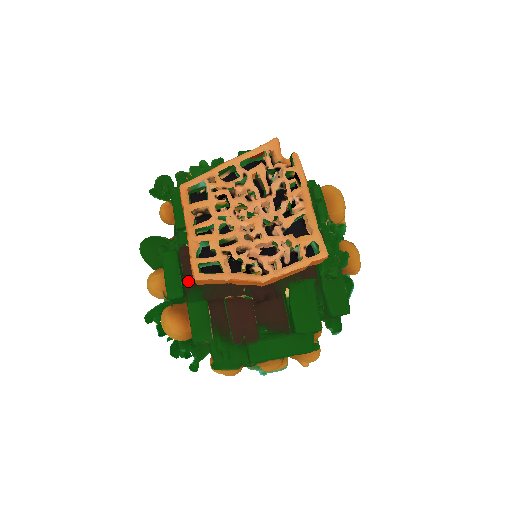
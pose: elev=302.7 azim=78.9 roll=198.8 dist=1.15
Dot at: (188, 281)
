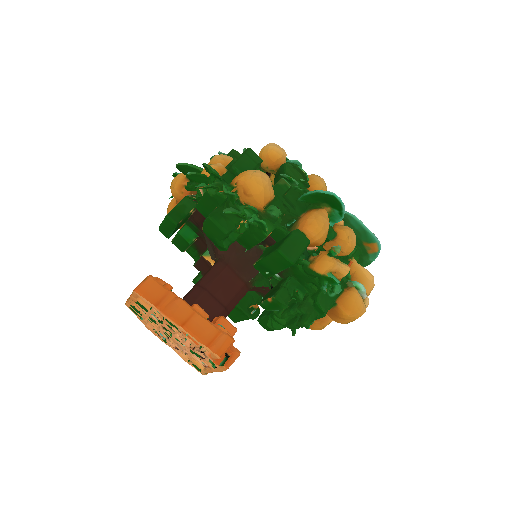
Dot at: (193, 219)
